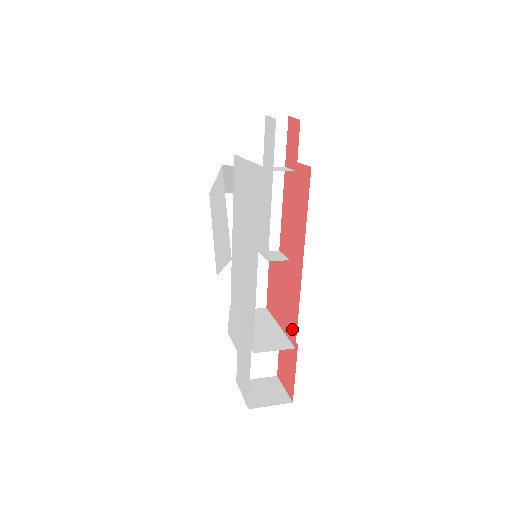
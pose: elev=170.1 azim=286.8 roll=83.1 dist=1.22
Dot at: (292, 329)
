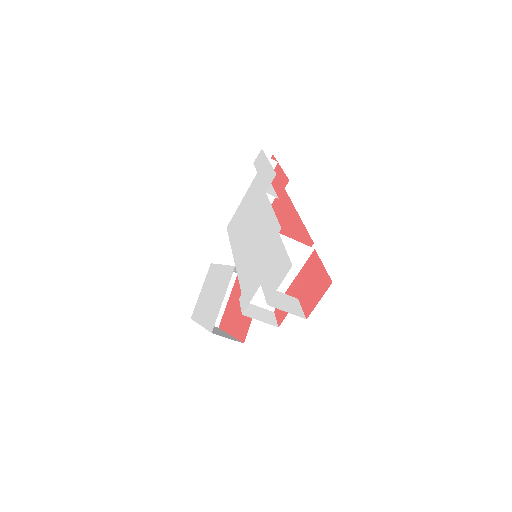
Dot at: (305, 244)
